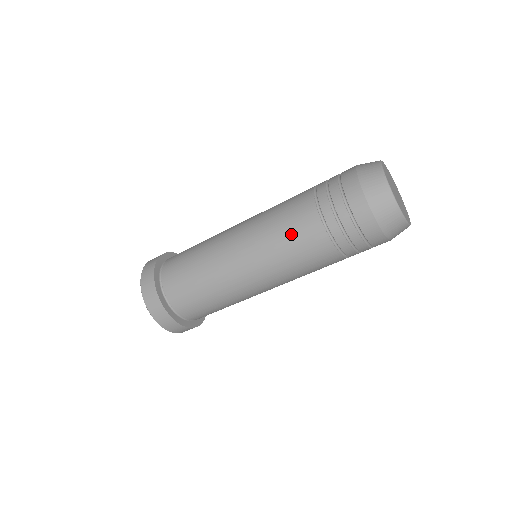
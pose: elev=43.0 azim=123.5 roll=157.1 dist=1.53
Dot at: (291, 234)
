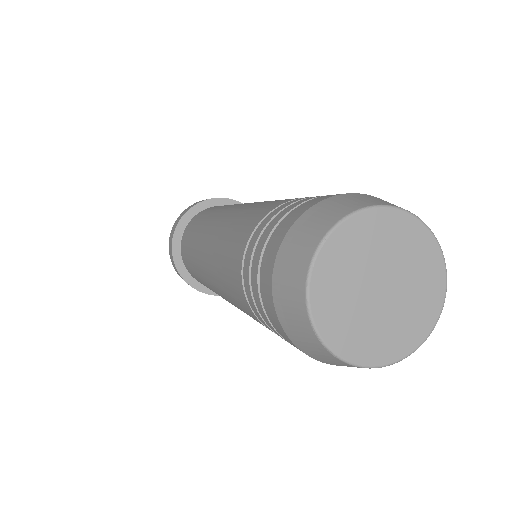
Dot at: occluded
